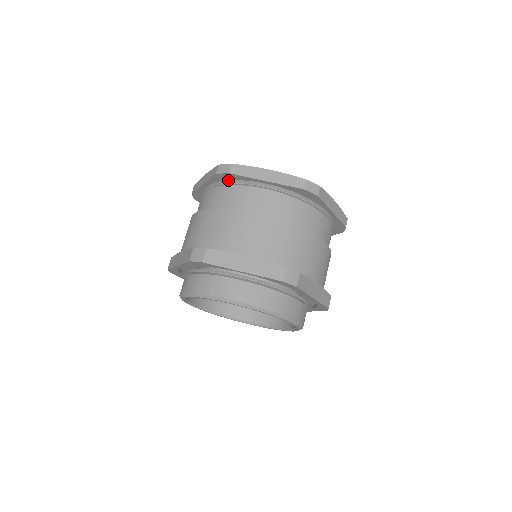
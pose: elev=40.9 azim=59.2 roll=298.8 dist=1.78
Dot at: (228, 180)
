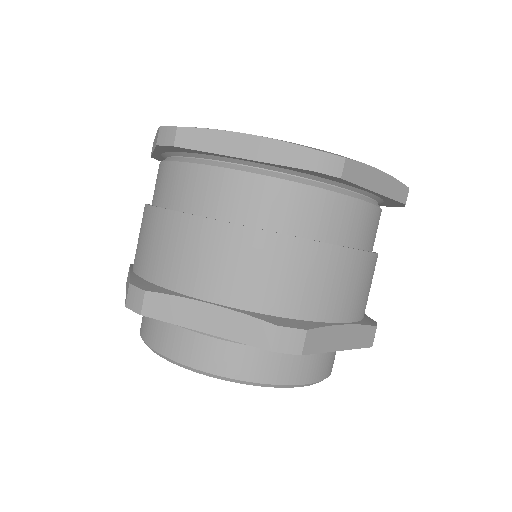
Dot at: (181, 152)
